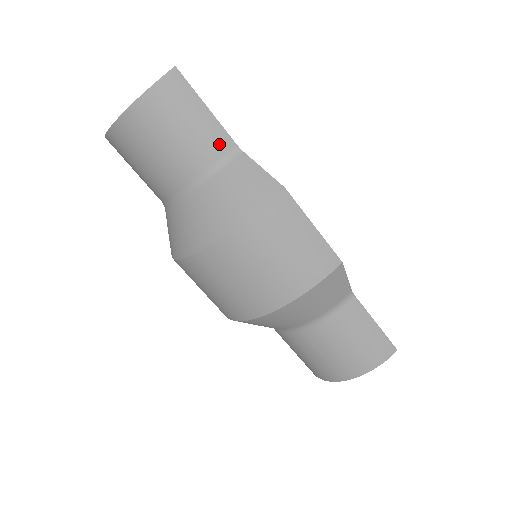
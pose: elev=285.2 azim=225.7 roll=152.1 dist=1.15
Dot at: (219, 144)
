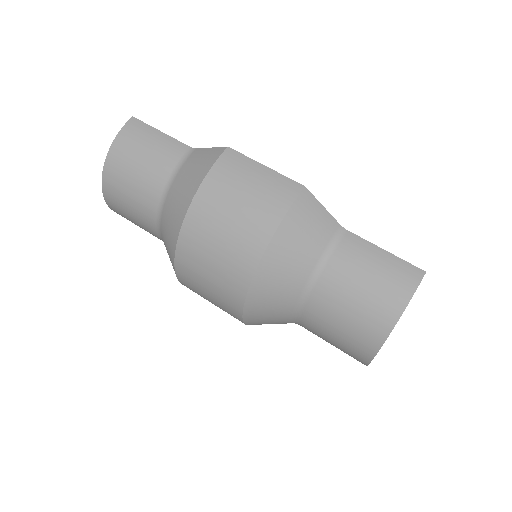
Dot at: (176, 151)
